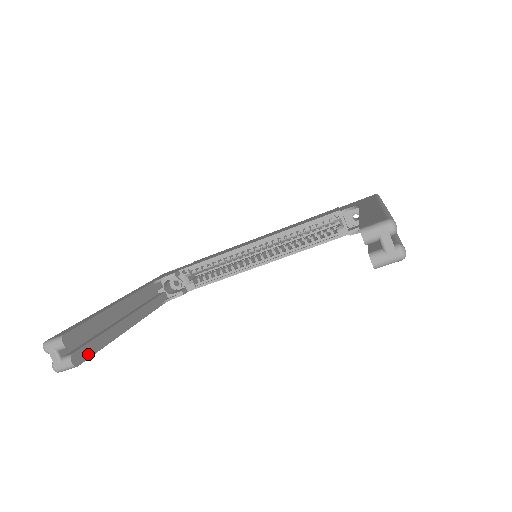
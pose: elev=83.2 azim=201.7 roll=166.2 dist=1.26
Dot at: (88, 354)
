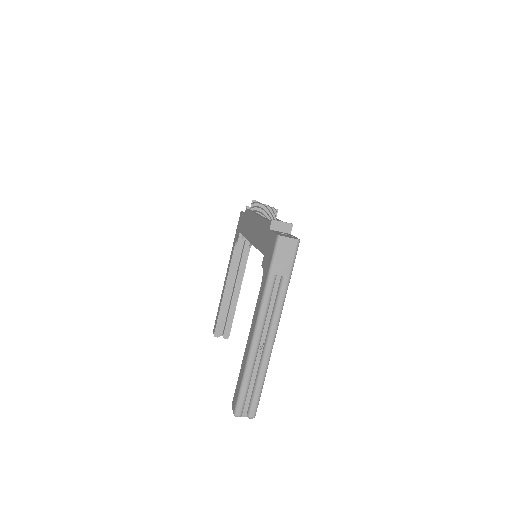
Dot at: (229, 328)
